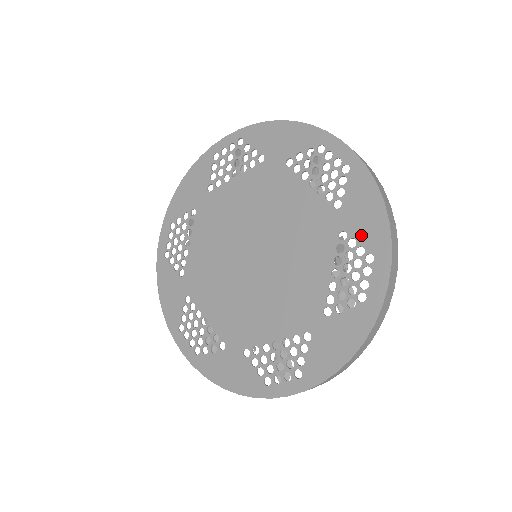
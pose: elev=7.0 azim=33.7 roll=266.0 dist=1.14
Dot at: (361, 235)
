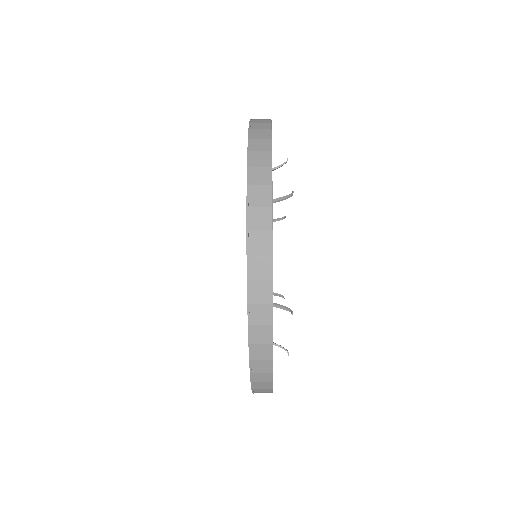
Dot at: occluded
